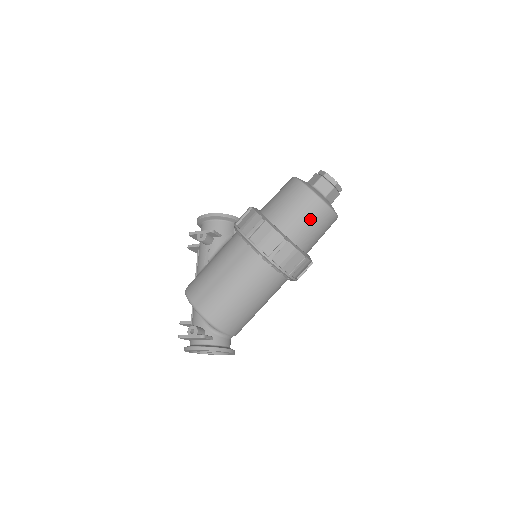
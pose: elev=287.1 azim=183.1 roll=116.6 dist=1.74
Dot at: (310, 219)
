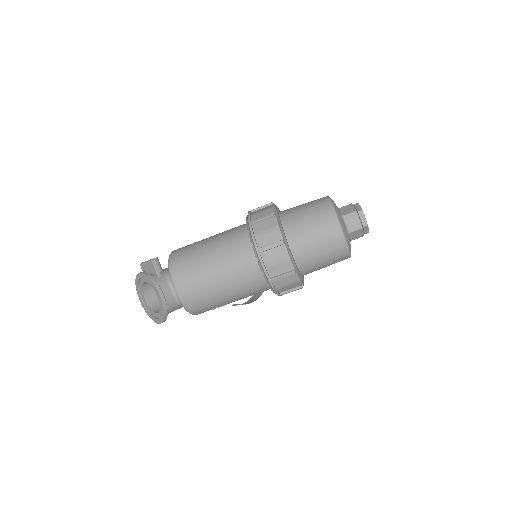
Dot at: (311, 215)
